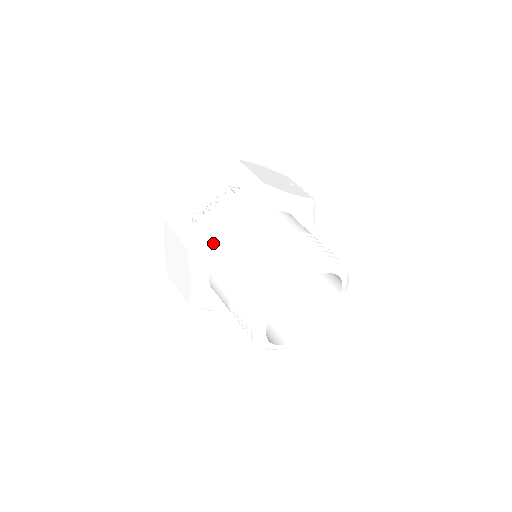
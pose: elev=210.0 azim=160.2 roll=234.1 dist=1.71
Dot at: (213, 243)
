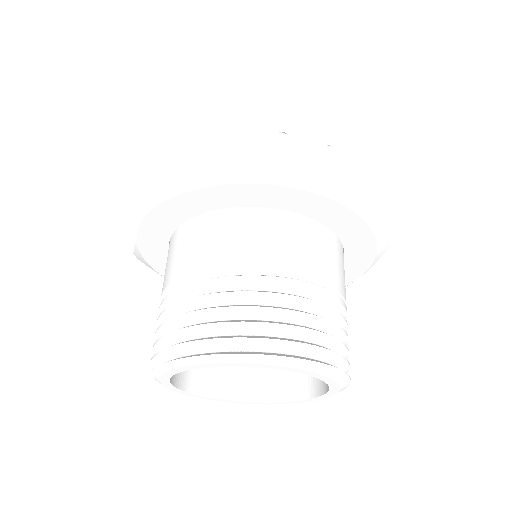
Dot at: (158, 255)
